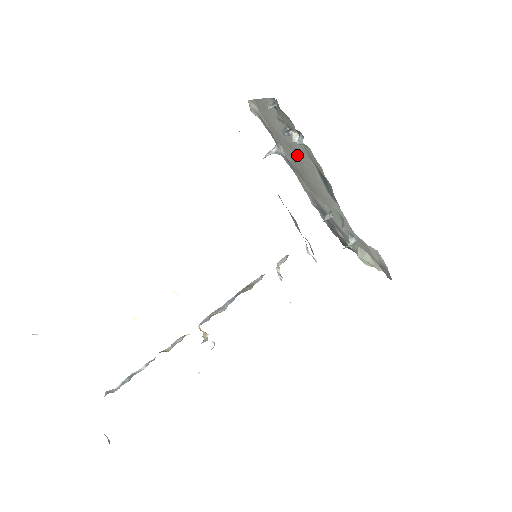
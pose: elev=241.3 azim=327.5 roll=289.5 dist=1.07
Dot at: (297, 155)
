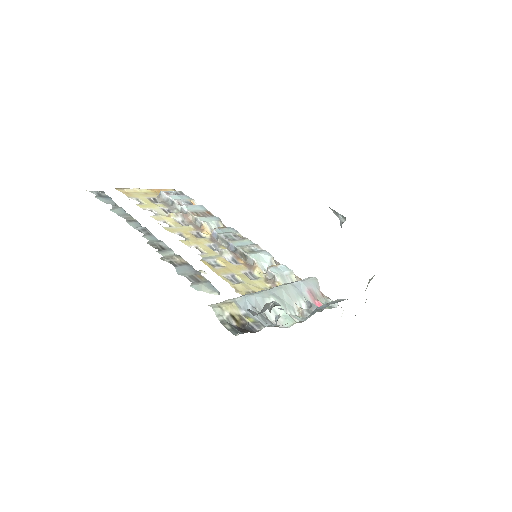
Dot at: occluded
